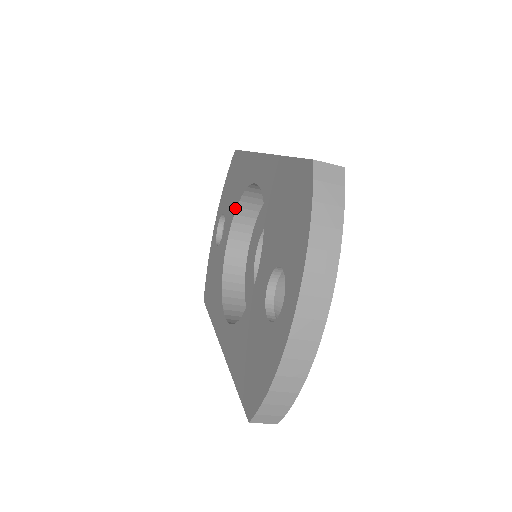
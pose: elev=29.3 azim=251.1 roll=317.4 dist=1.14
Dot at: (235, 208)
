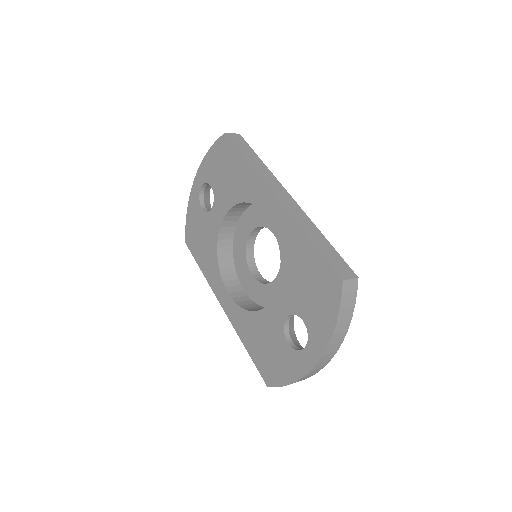
Dot at: (233, 204)
